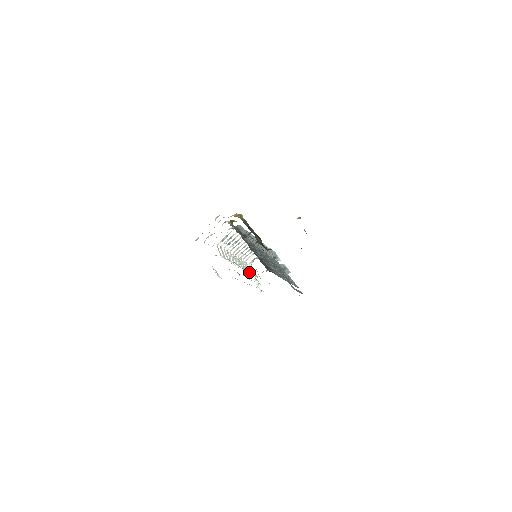
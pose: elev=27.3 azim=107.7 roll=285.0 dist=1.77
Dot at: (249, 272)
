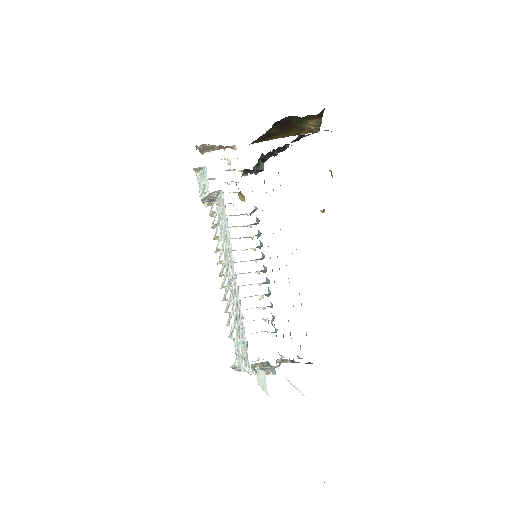
Dot at: (231, 338)
